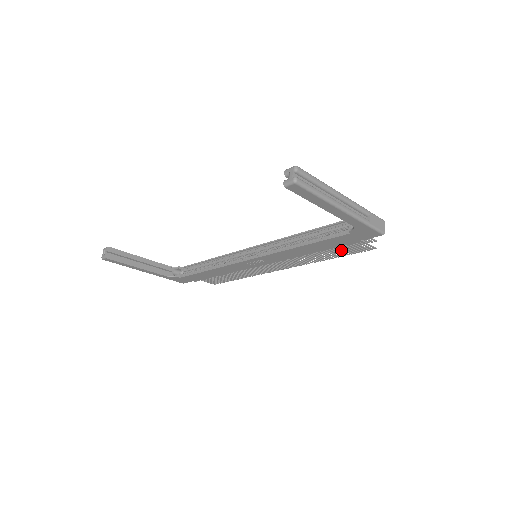
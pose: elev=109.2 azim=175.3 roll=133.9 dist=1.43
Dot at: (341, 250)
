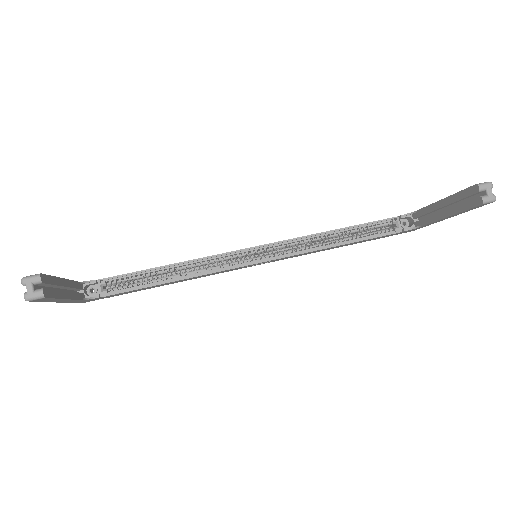
Dot at: occluded
